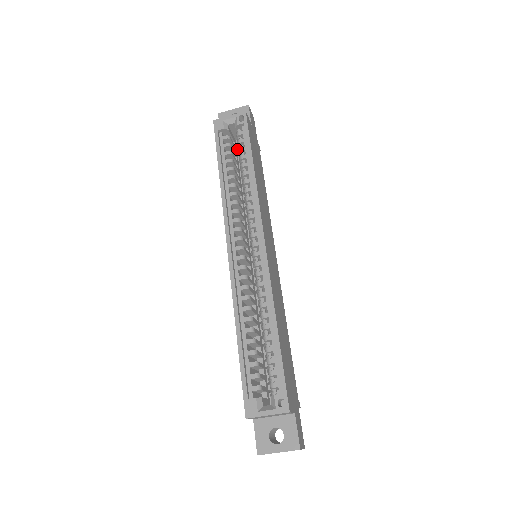
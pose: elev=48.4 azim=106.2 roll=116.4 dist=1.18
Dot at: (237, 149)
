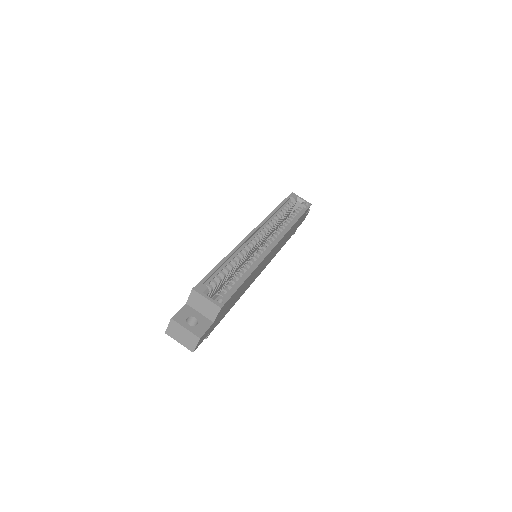
Dot at: occluded
